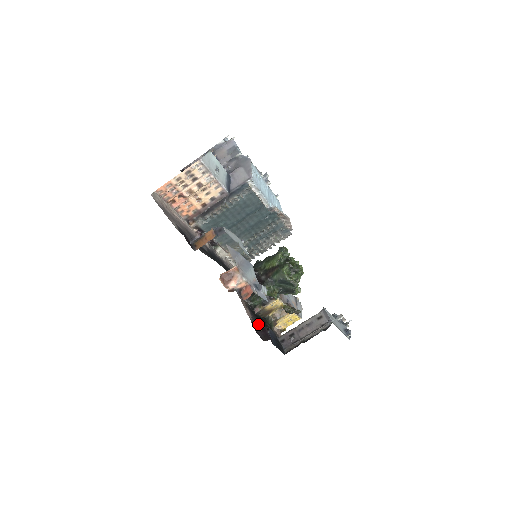
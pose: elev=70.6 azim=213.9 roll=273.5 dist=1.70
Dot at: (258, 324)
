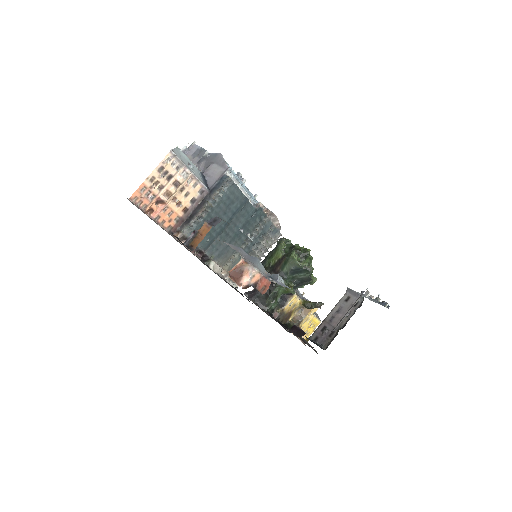
Dot at: (283, 327)
